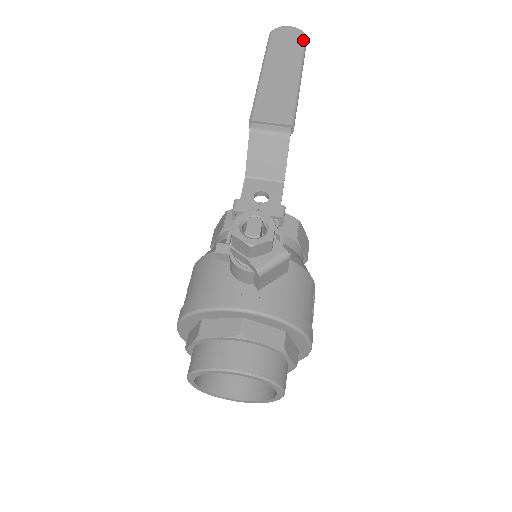
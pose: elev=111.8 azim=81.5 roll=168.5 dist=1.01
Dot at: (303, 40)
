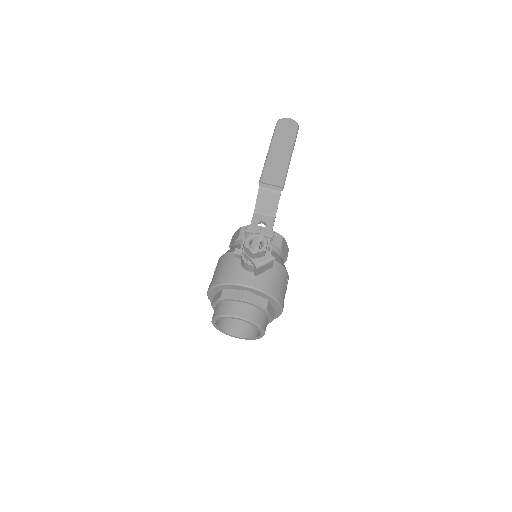
Dot at: (296, 129)
